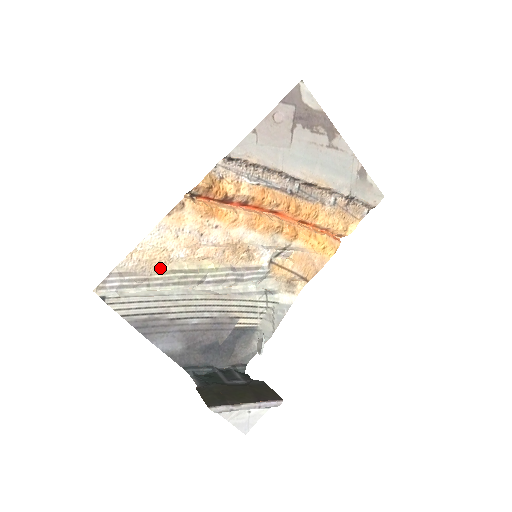
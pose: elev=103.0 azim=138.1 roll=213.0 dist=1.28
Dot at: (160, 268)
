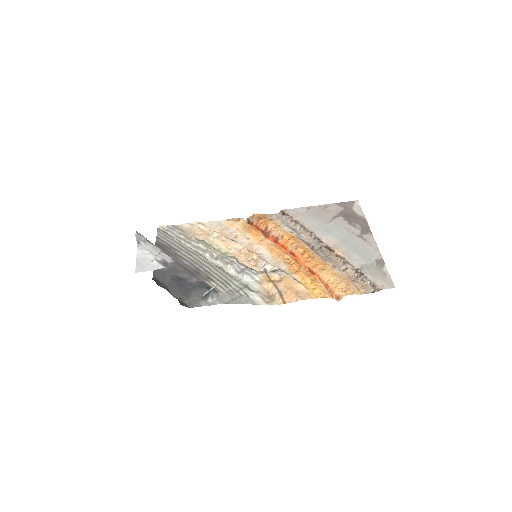
Dot at: (199, 237)
